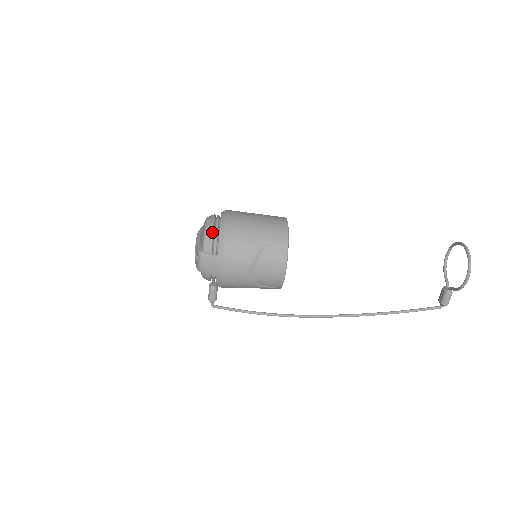
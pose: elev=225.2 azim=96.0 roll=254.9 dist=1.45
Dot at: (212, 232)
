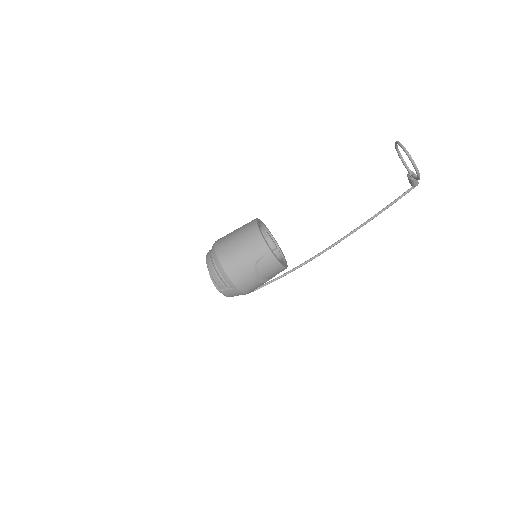
Dot at: (217, 276)
